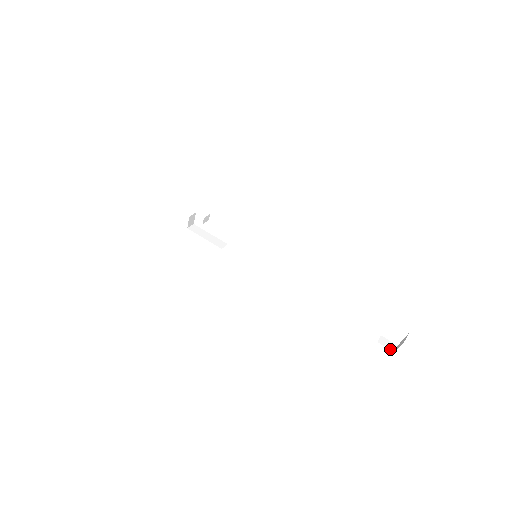
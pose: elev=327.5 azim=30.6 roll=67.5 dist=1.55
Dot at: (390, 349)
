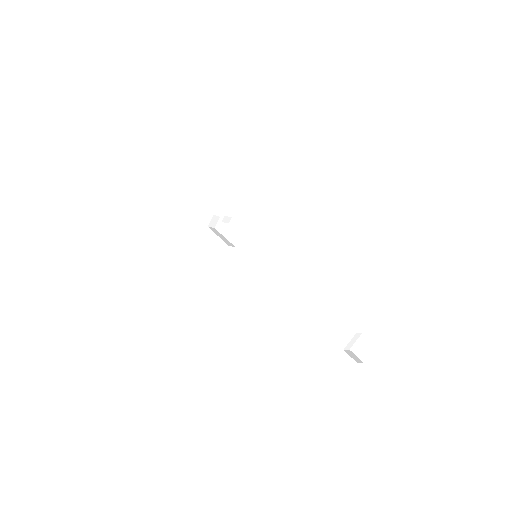
Dot at: (354, 359)
